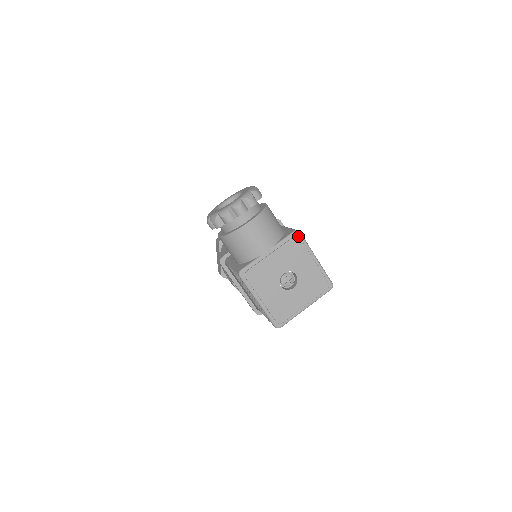
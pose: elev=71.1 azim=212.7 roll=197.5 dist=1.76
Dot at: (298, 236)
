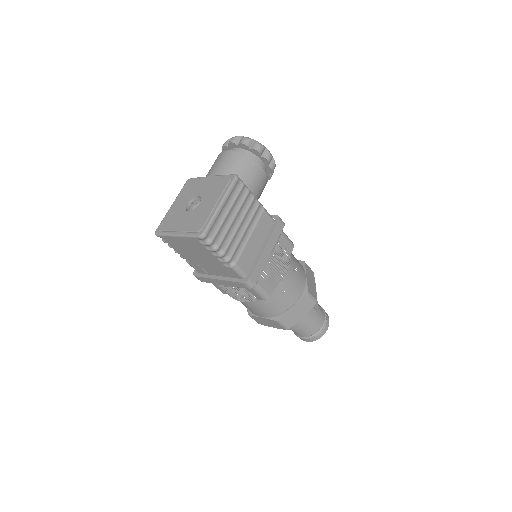
Dot at: (232, 178)
